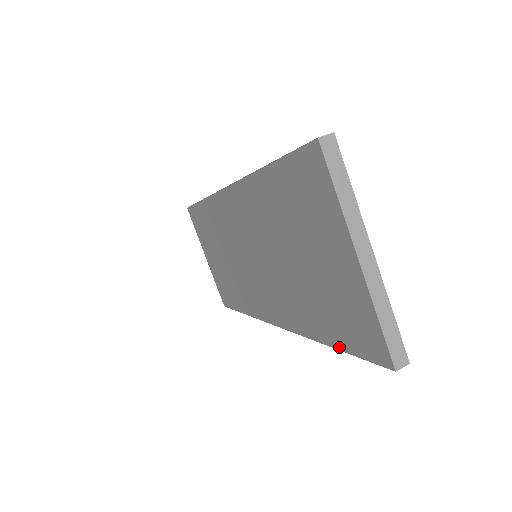
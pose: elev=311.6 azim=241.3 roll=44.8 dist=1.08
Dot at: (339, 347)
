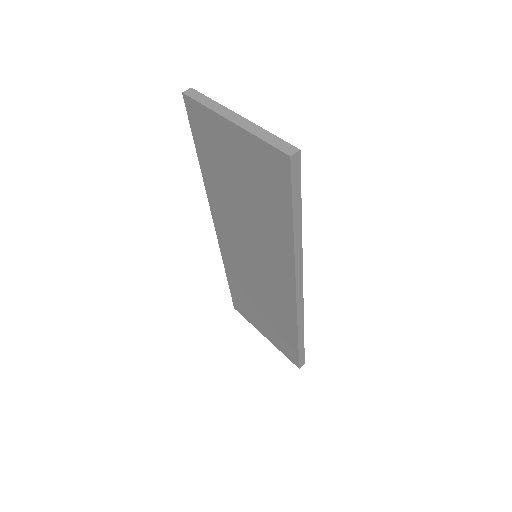
Dot at: (290, 213)
